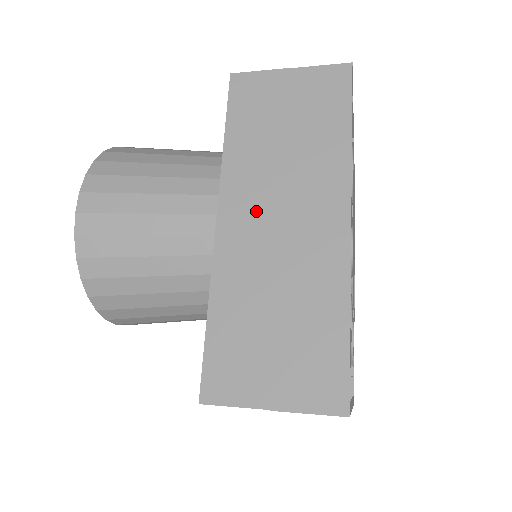
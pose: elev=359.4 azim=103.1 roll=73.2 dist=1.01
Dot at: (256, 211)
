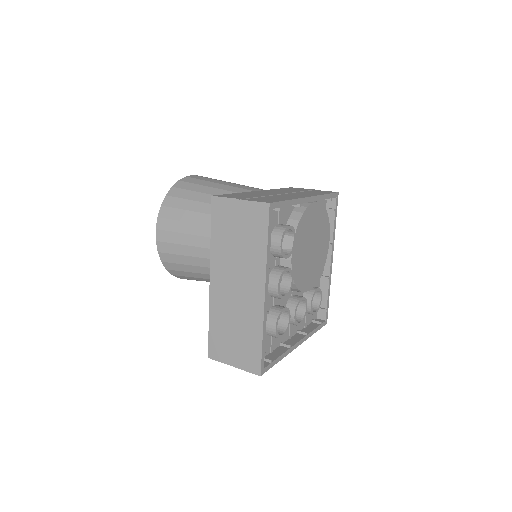
Dot at: (226, 279)
